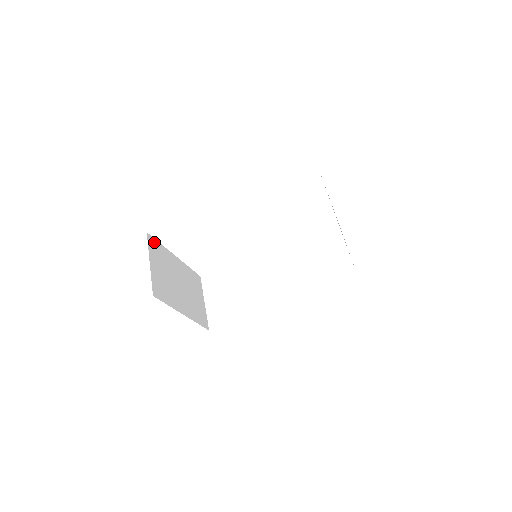
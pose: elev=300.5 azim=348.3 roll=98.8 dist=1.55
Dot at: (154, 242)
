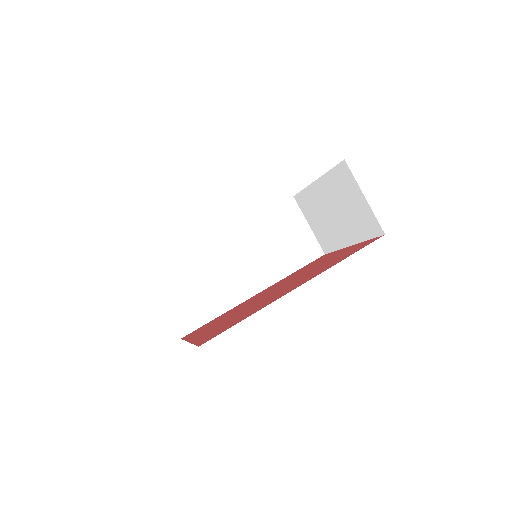
Dot at: occluded
